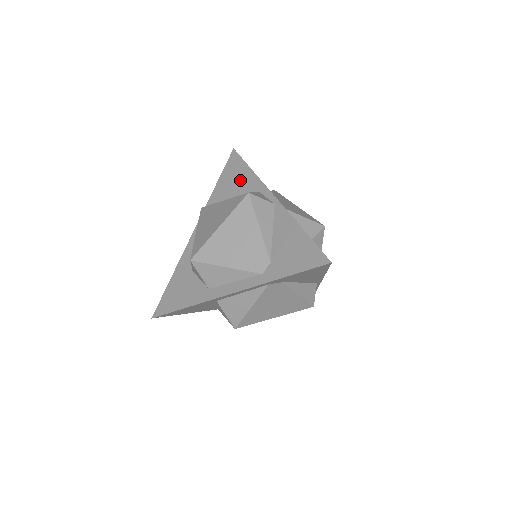
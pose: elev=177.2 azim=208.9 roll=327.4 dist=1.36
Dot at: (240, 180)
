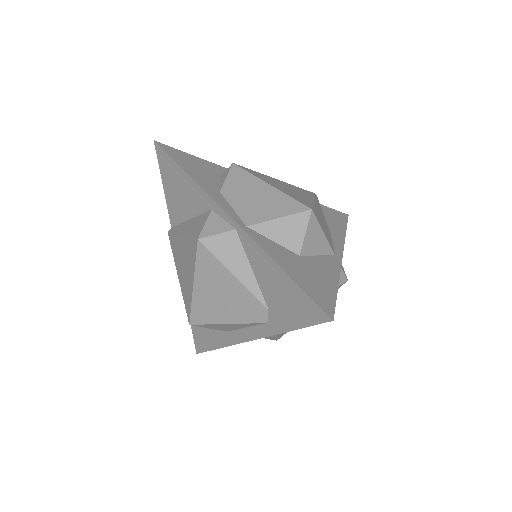
Dot at: (184, 191)
